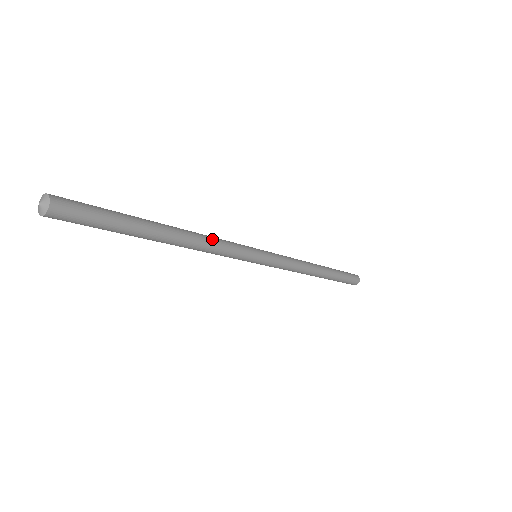
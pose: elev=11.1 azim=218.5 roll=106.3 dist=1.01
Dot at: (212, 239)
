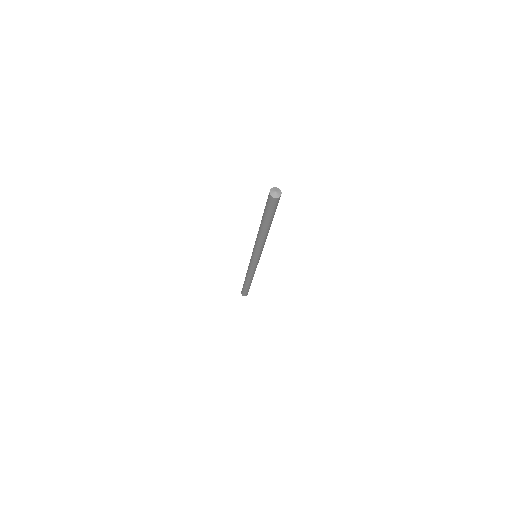
Dot at: occluded
